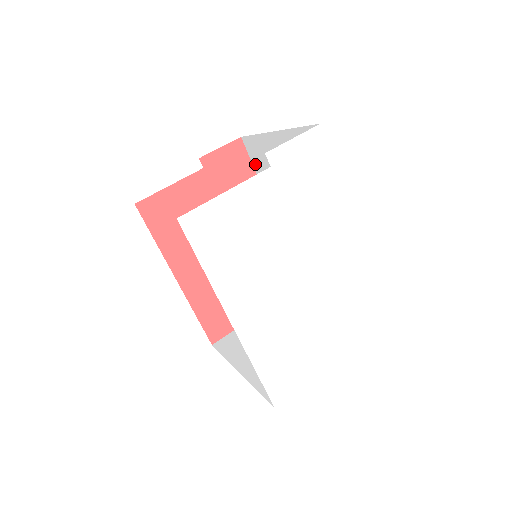
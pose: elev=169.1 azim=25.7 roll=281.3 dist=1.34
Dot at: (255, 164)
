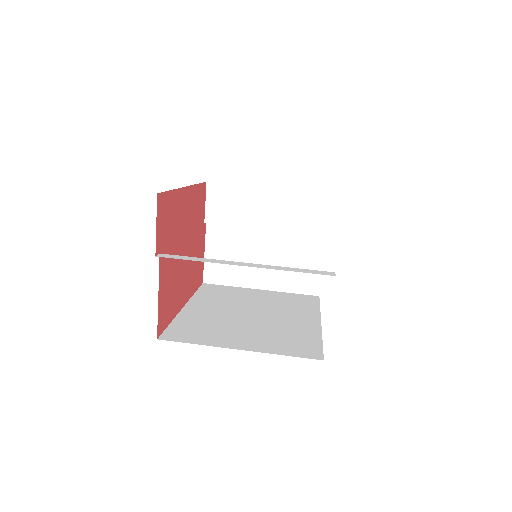
Dot at: occluded
